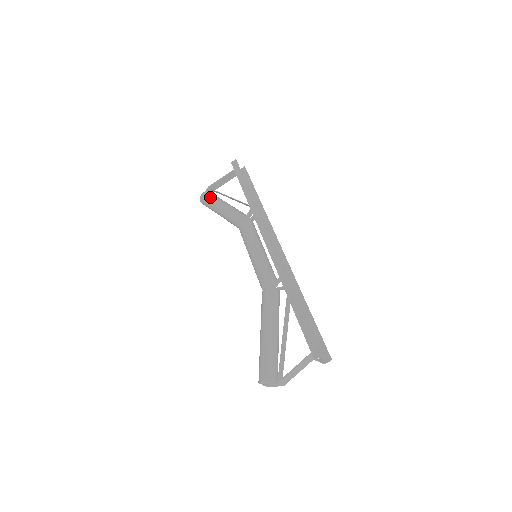
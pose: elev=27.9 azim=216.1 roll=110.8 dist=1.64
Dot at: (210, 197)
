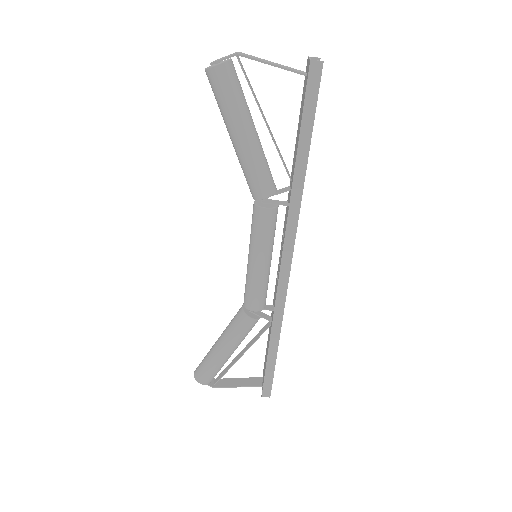
Dot at: (233, 96)
